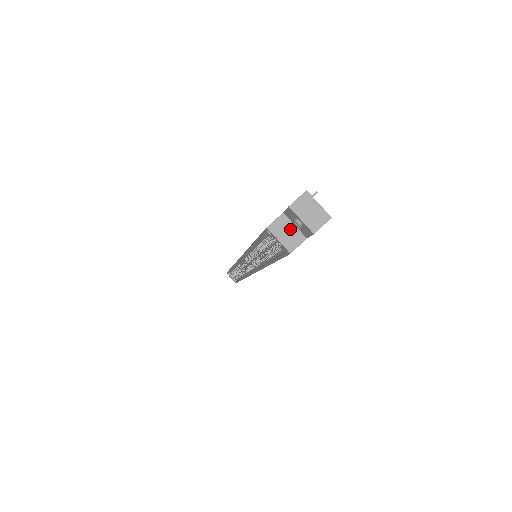
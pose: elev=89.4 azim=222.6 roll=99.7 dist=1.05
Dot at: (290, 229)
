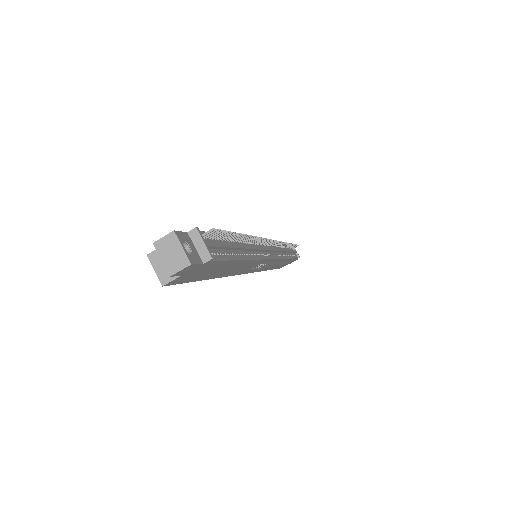
Dot at: occluded
